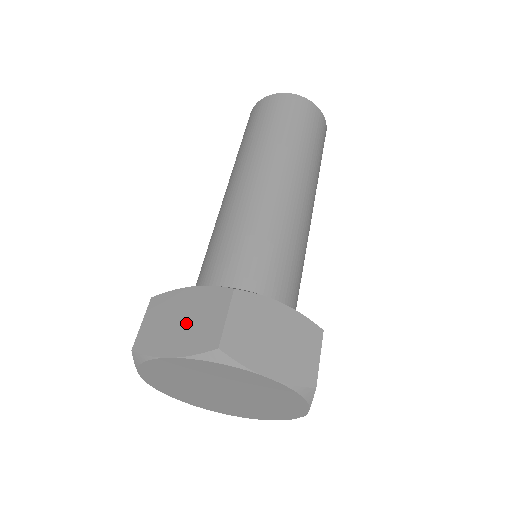
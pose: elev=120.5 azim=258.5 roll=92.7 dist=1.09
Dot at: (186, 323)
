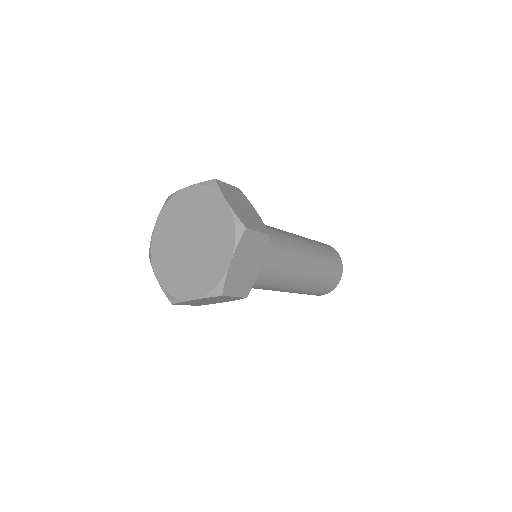
Dot at: occluded
